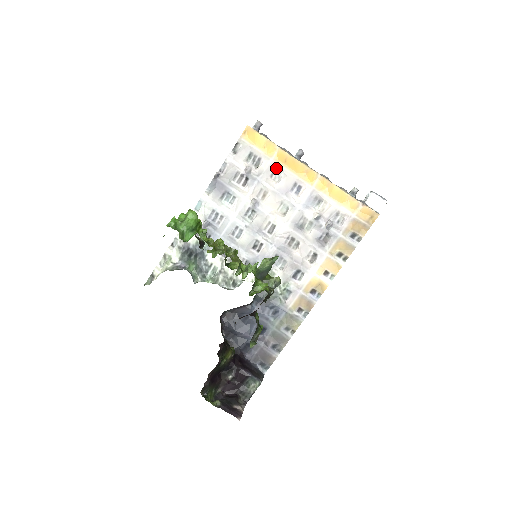
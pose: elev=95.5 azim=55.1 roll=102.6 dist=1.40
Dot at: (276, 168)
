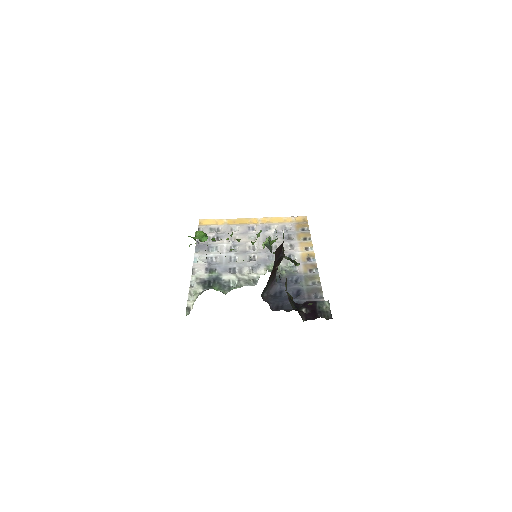
Dot at: (231, 227)
